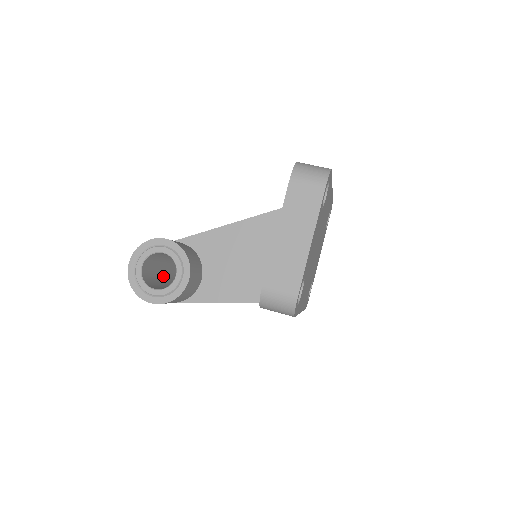
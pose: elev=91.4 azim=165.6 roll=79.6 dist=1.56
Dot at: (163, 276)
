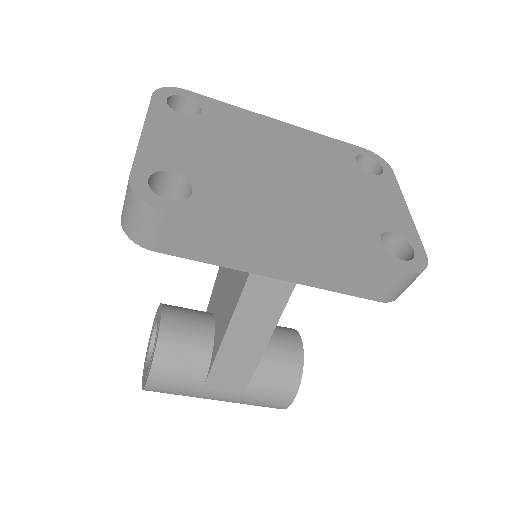
Dot at: occluded
